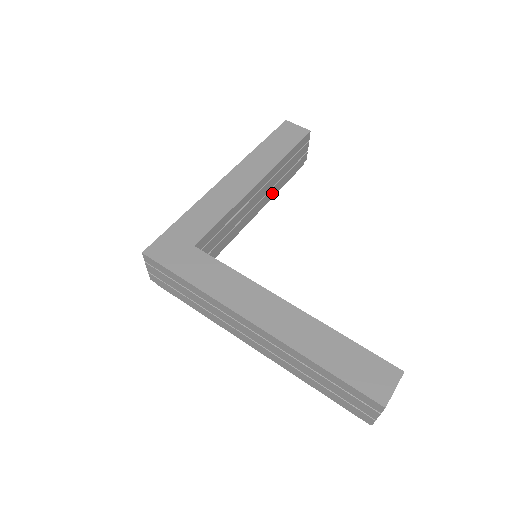
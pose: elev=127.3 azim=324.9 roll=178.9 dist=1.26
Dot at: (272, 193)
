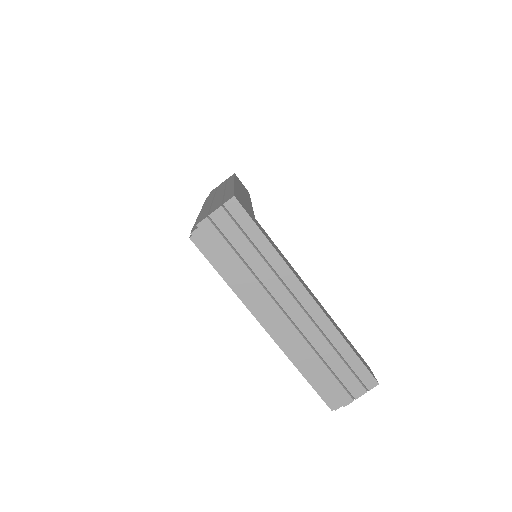
Dot at: occluded
